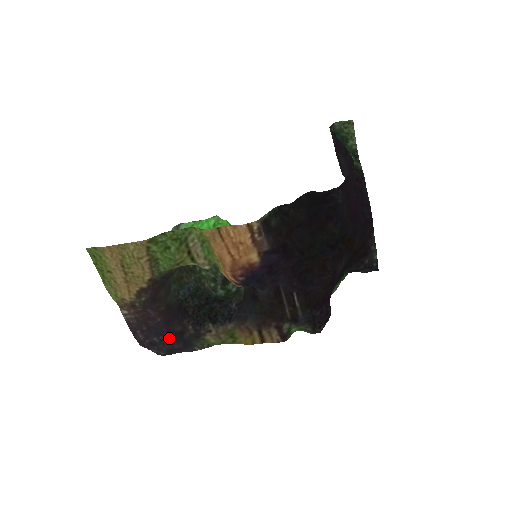
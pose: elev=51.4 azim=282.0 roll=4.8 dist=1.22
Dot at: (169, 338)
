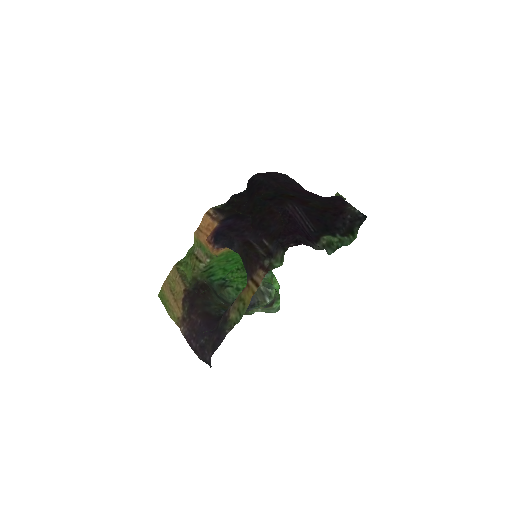
Dot at: (211, 336)
